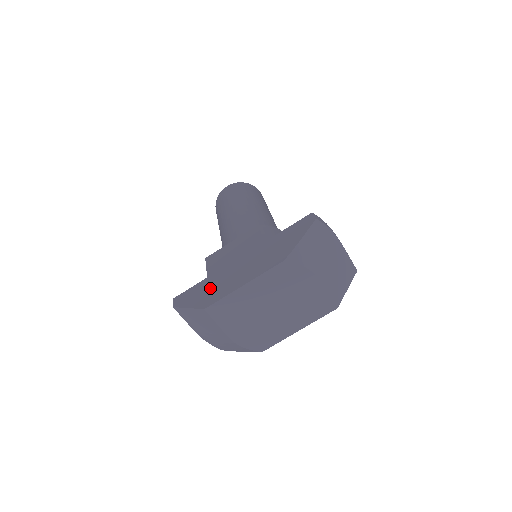
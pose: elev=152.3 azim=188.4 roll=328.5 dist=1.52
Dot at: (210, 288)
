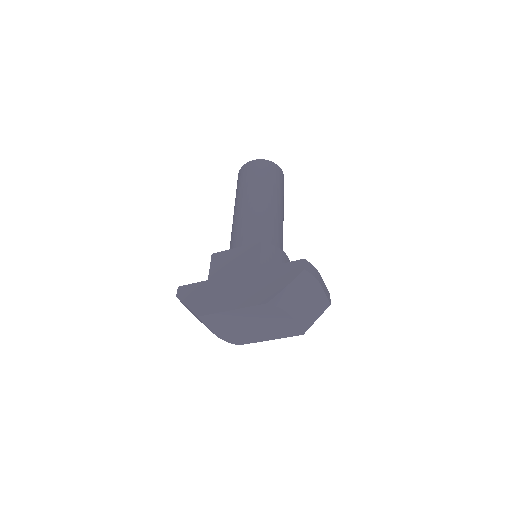
Dot at: (207, 295)
